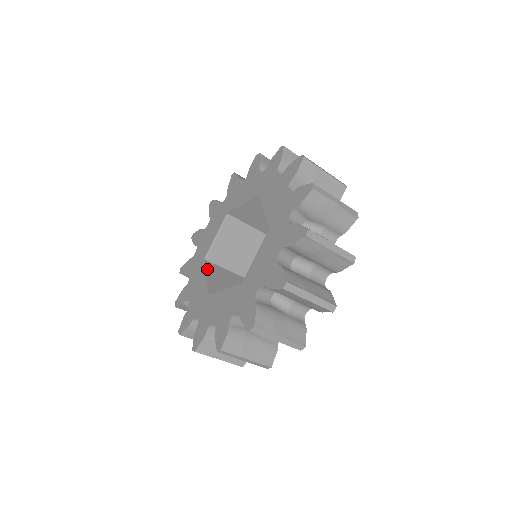
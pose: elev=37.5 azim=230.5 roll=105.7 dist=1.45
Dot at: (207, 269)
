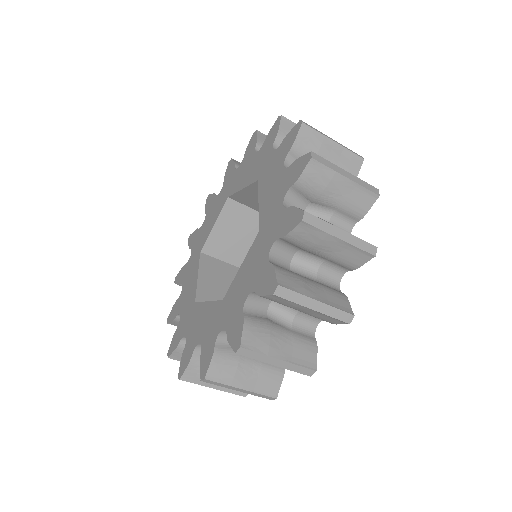
Dot at: occluded
